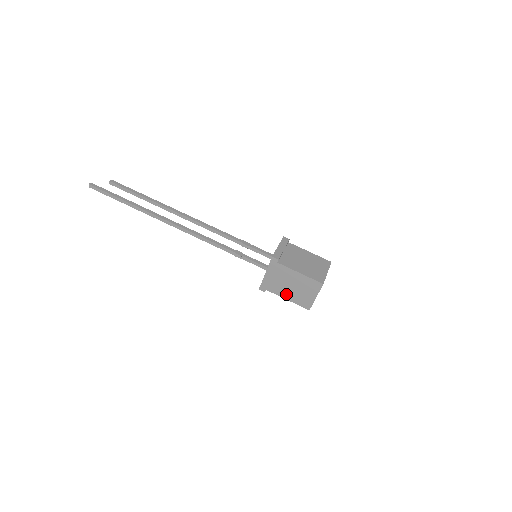
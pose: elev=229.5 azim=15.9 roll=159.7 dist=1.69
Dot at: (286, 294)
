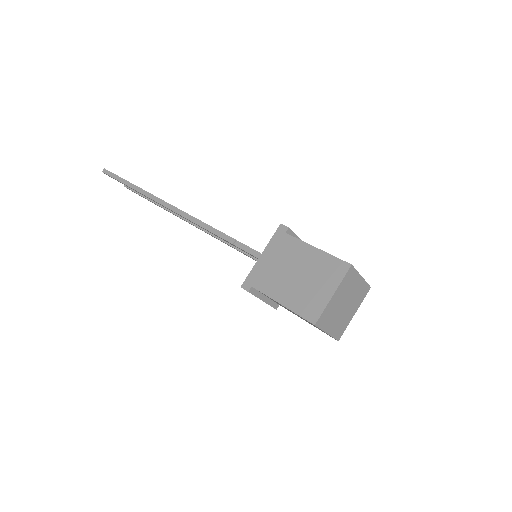
Dot at: (282, 292)
